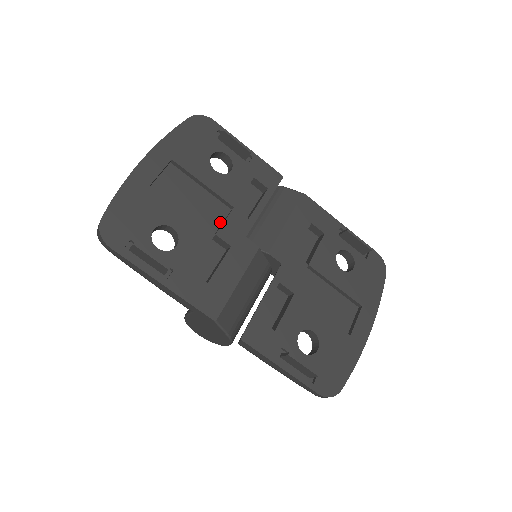
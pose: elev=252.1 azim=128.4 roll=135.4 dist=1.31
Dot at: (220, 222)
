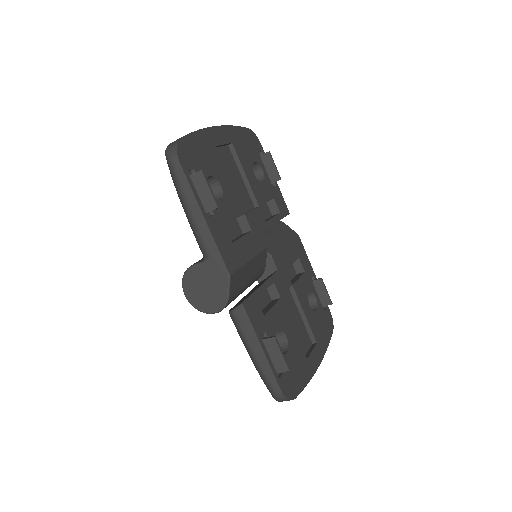
Dot at: (246, 210)
